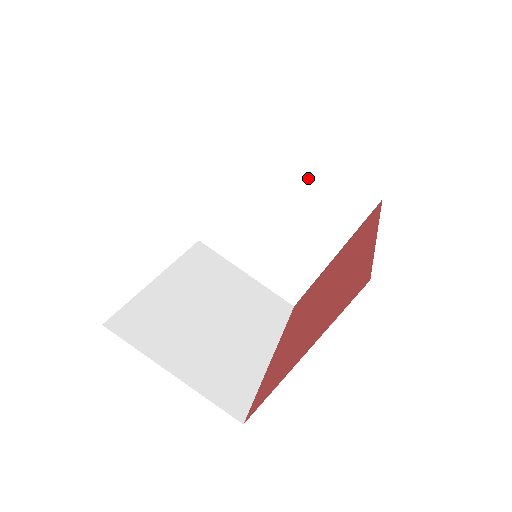
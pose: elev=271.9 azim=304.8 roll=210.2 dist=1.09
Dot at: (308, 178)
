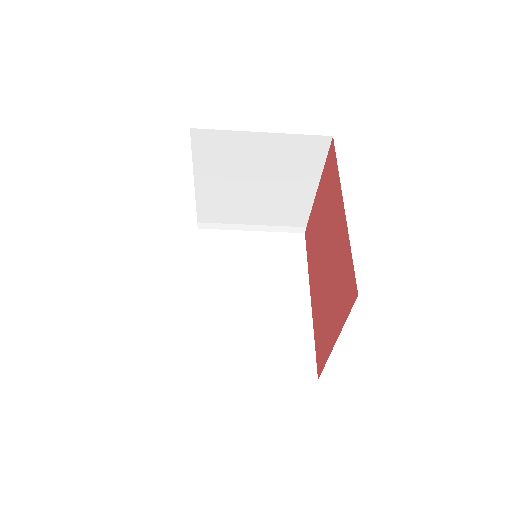
Dot at: (257, 151)
